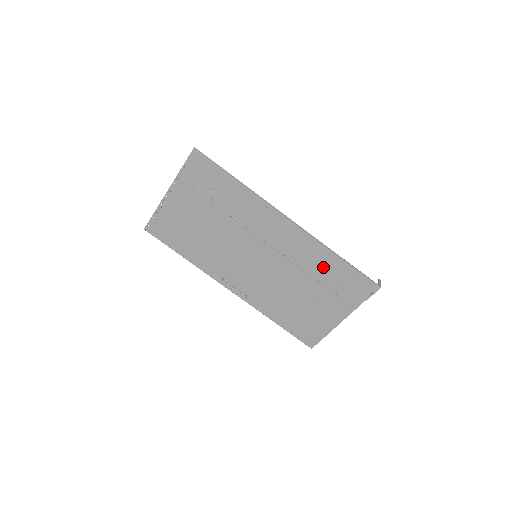
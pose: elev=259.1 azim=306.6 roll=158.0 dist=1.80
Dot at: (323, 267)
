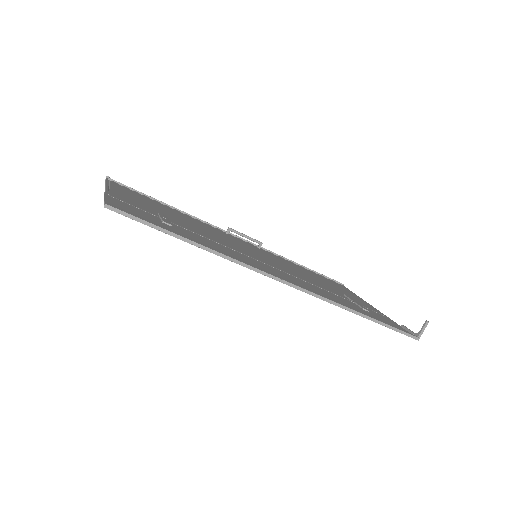
Dot at: occluded
